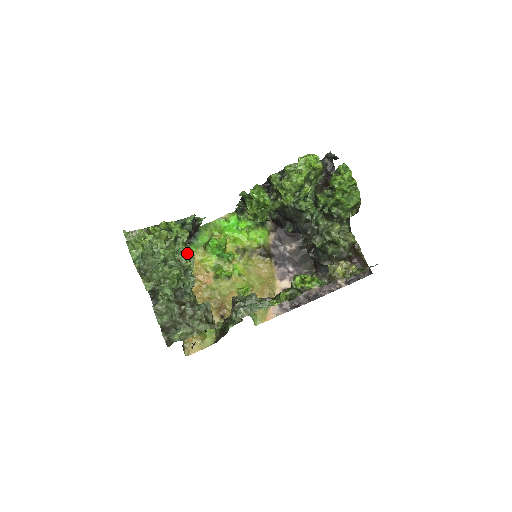
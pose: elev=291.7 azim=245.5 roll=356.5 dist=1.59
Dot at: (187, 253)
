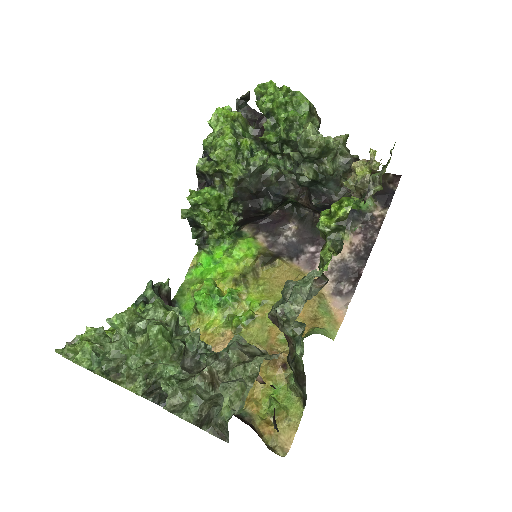
Dot at: (157, 303)
